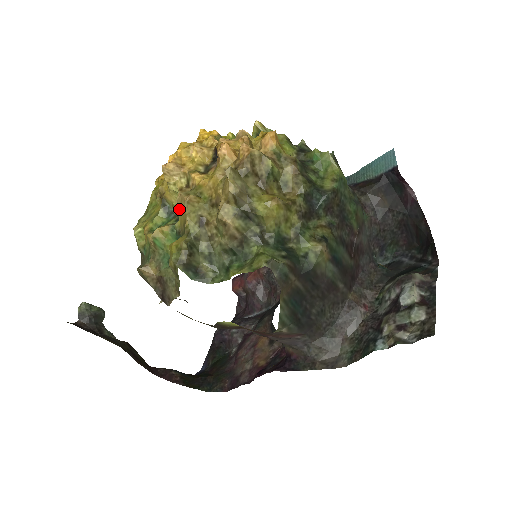
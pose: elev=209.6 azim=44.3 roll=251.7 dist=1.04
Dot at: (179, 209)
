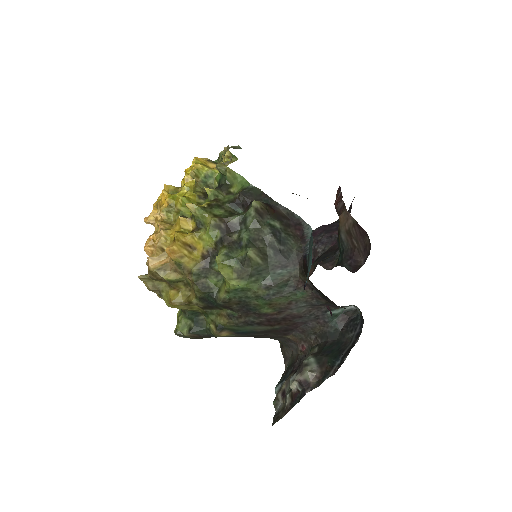
Dot at: occluded
